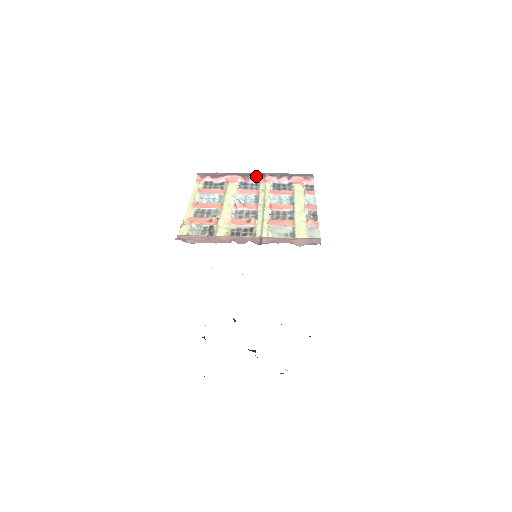
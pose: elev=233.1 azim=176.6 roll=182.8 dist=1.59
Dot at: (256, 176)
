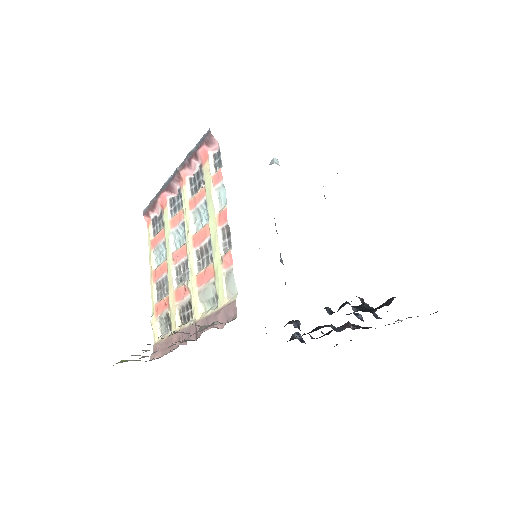
Dot at: (174, 181)
